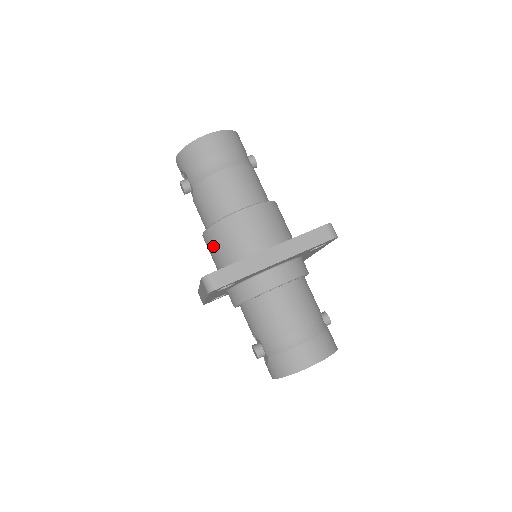
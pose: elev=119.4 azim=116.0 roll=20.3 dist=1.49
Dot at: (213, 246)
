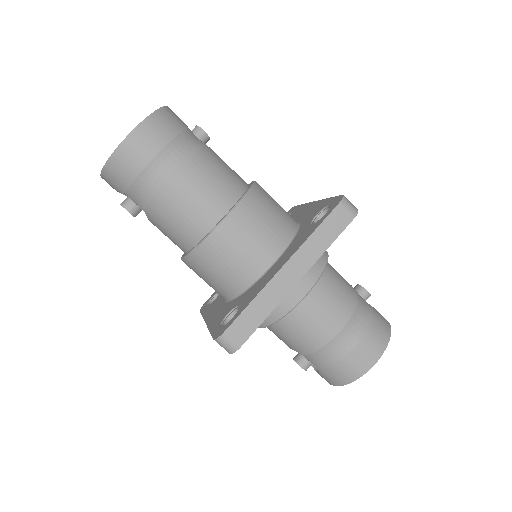
Dot at: (202, 274)
